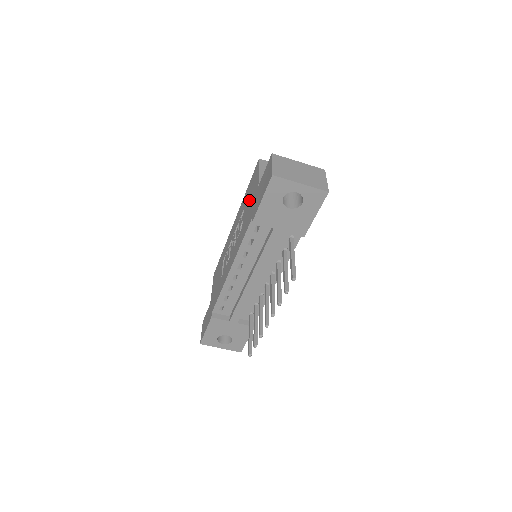
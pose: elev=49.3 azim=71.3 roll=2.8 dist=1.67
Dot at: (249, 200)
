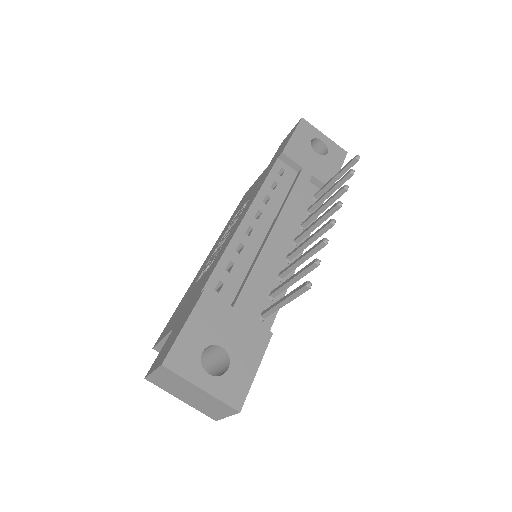
Dot at: (250, 193)
